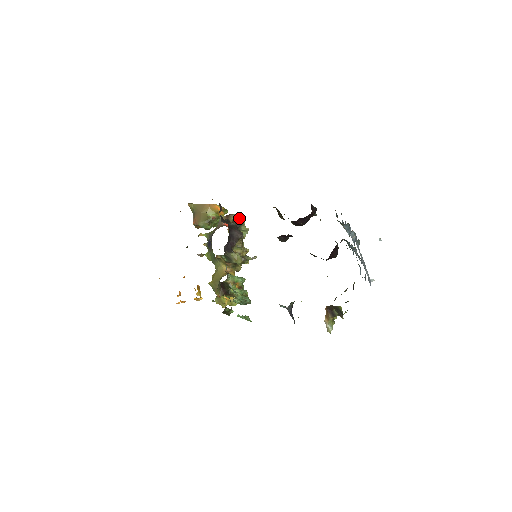
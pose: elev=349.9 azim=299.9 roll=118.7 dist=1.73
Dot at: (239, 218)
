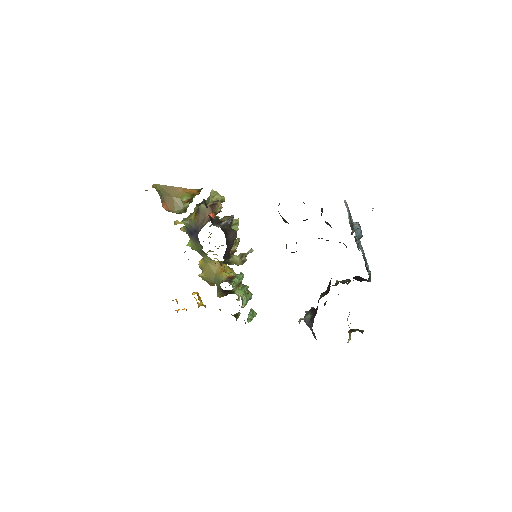
Dot at: (218, 195)
